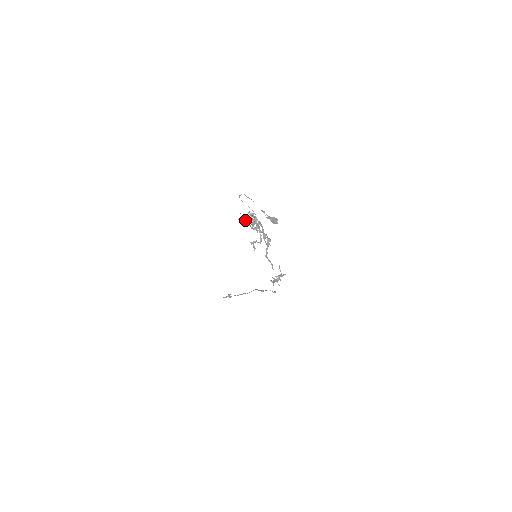
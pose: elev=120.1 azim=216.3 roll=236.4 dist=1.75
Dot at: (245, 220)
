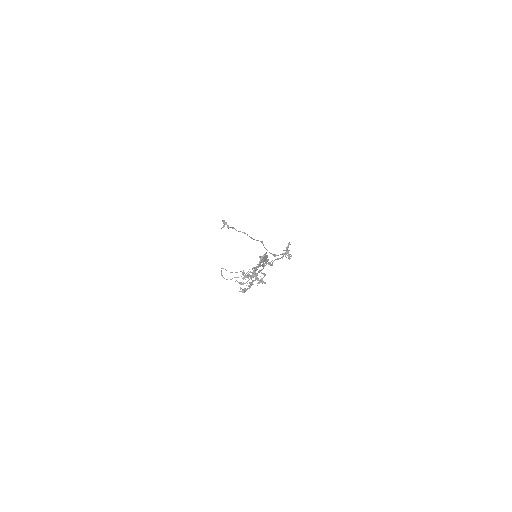
Dot at: (243, 284)
